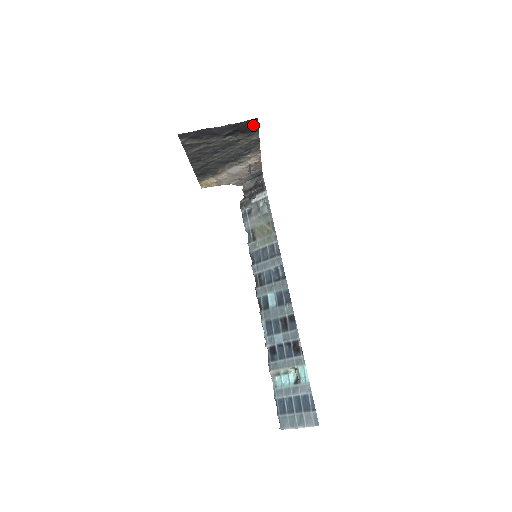
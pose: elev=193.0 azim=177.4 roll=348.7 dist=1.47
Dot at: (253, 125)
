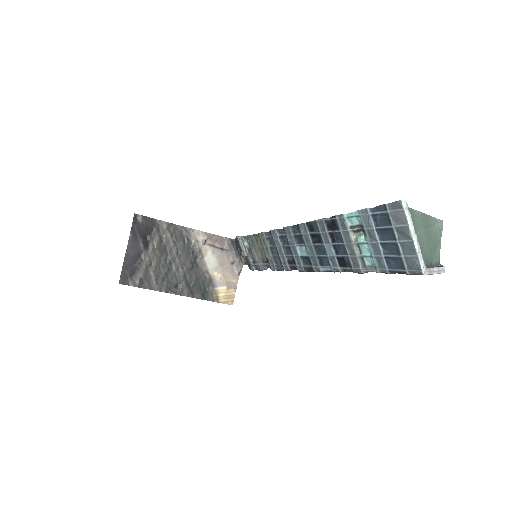
Dot at: (142, 220)
